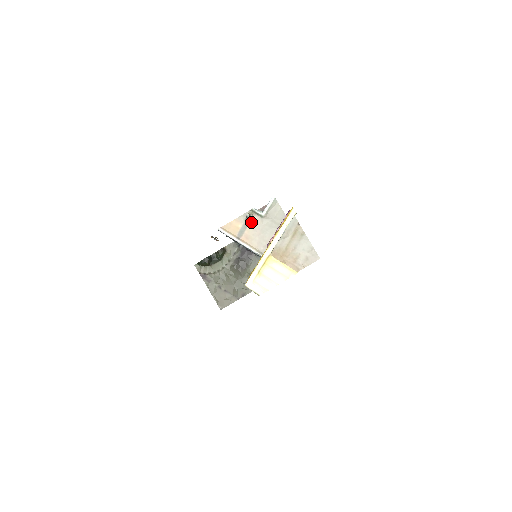
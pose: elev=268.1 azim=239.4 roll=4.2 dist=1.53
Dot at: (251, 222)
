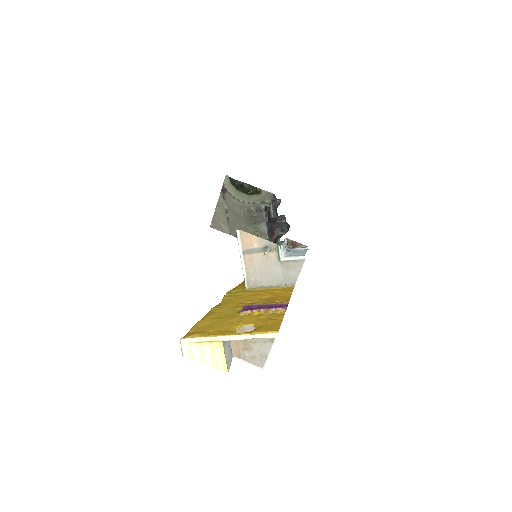
Dot at: occluded
